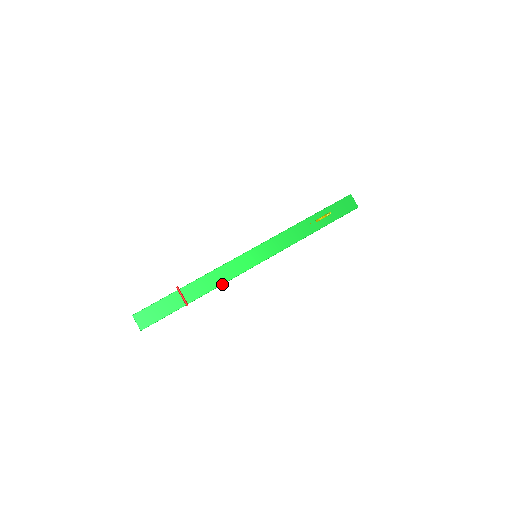
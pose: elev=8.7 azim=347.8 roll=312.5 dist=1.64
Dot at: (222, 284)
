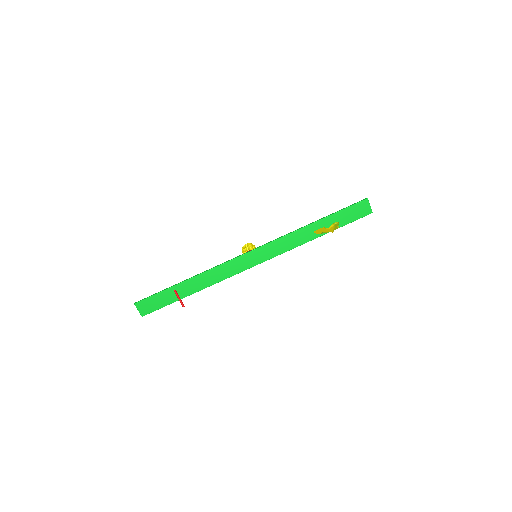
Dot at: (219, 281)
